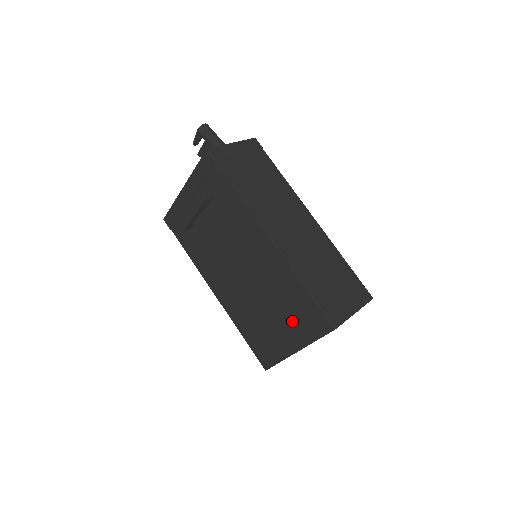
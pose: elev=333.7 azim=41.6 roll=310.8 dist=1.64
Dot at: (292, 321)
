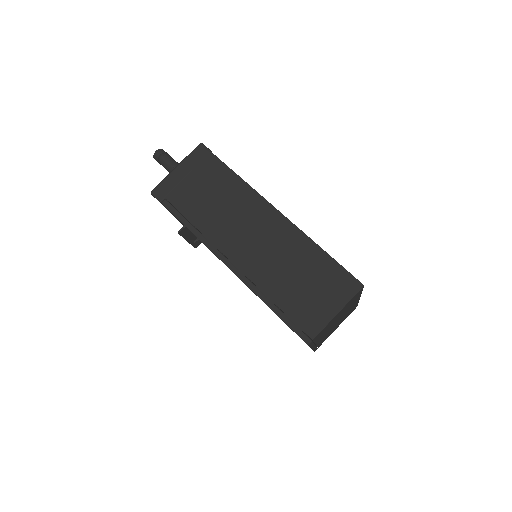
Dot at: occluded
